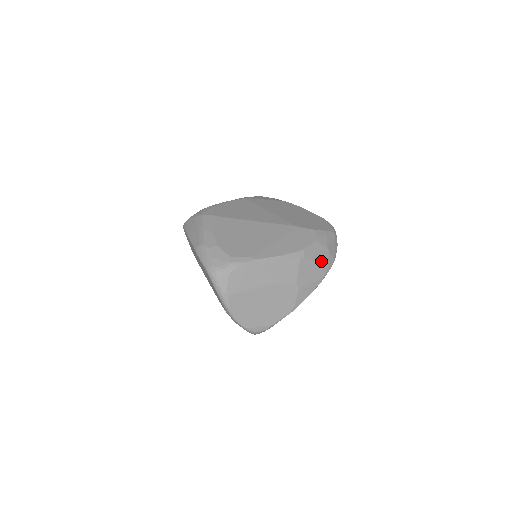
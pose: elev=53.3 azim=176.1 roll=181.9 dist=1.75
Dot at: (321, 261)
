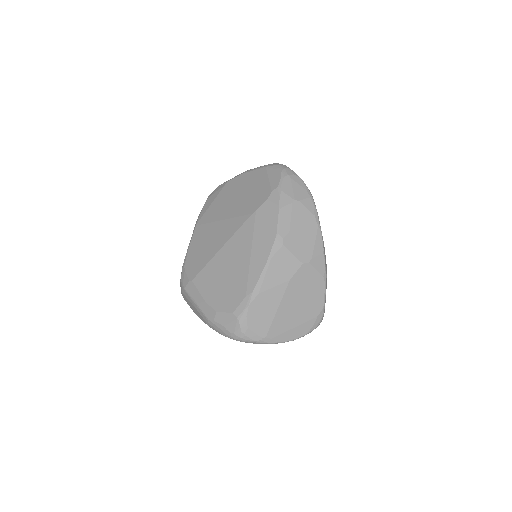
Dot at: (301, 218)
